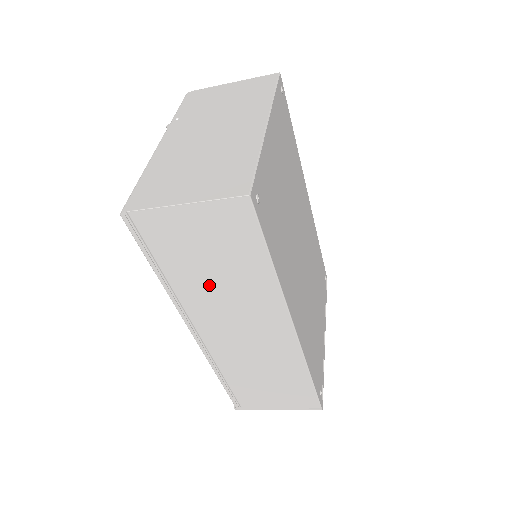
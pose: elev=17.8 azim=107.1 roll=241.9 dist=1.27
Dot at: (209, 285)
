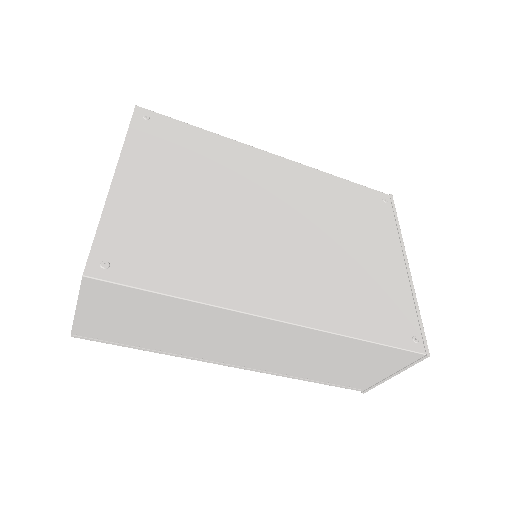
Dot at: (178, 336)
